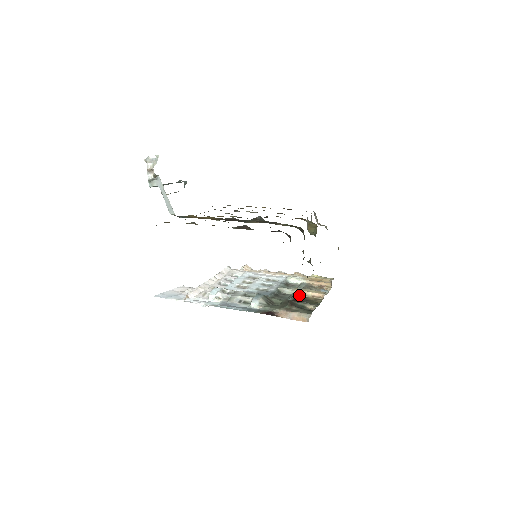
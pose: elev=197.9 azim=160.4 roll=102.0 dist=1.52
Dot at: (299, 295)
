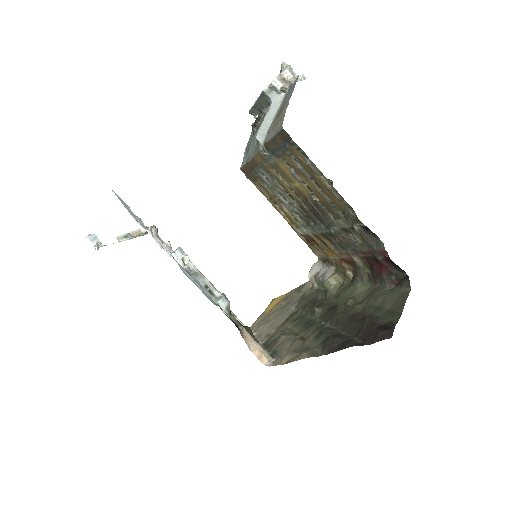
Dot at: occluded
